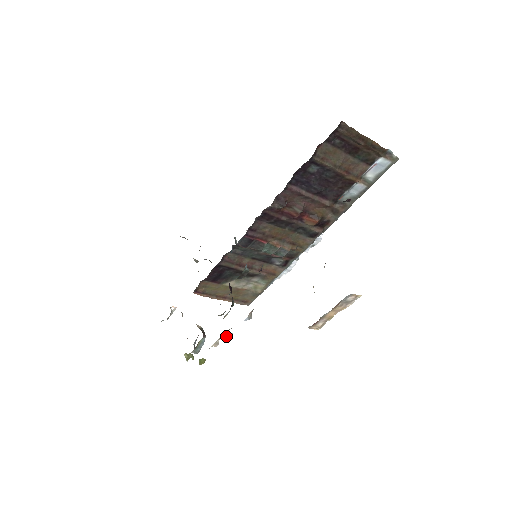
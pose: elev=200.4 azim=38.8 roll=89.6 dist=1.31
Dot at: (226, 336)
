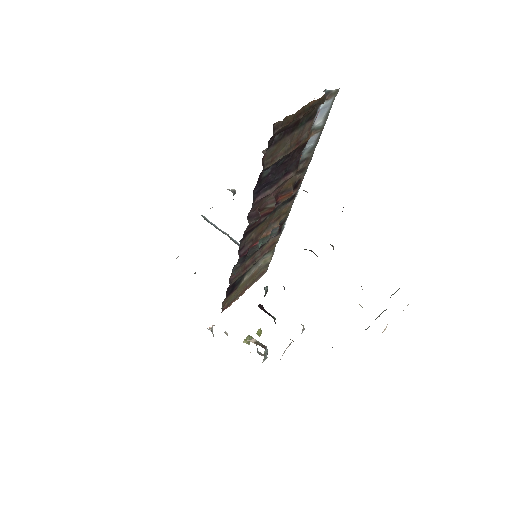
Dot at: occluded
